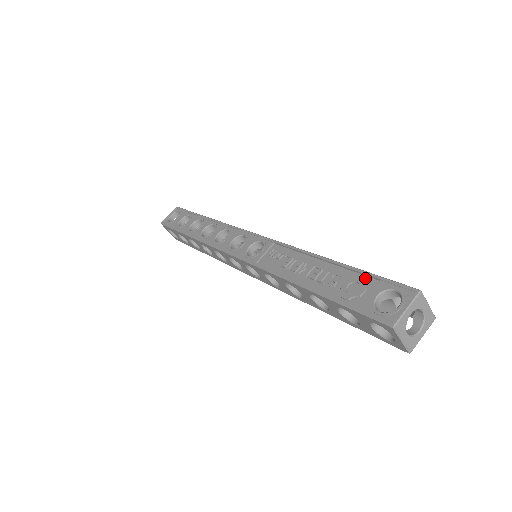
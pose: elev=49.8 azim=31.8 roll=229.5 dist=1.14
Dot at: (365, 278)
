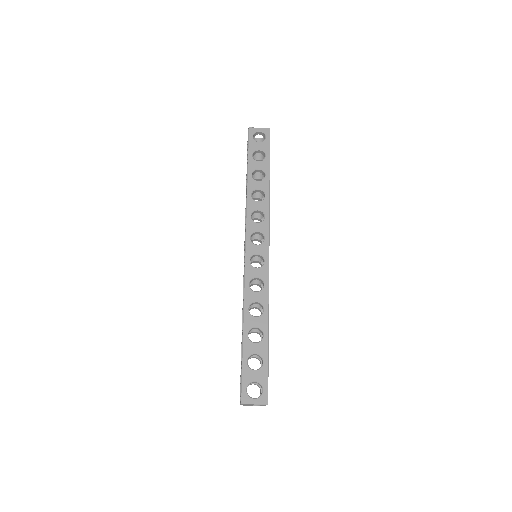
Dot at: (243, 364)
